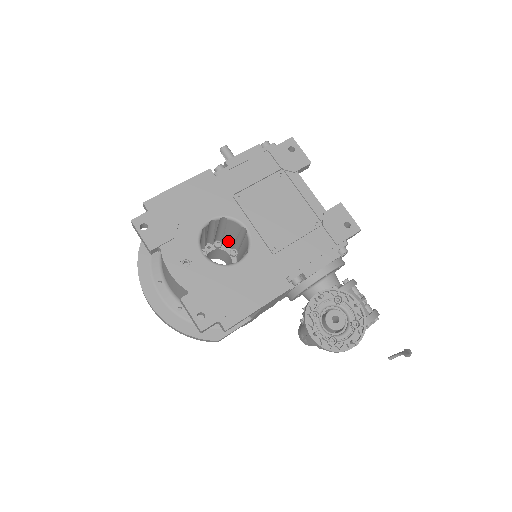
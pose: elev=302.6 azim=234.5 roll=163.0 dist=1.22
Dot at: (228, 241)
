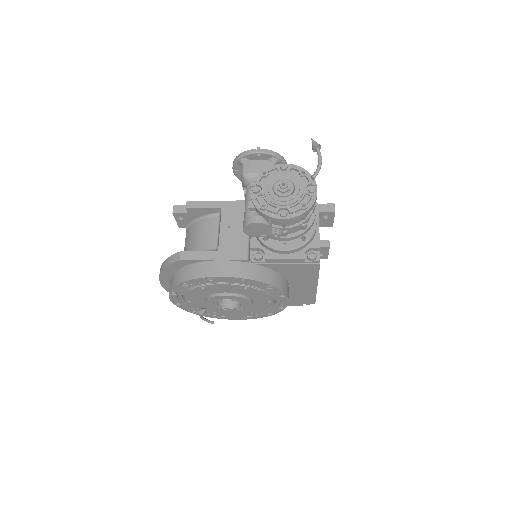
Dot at: occluded
